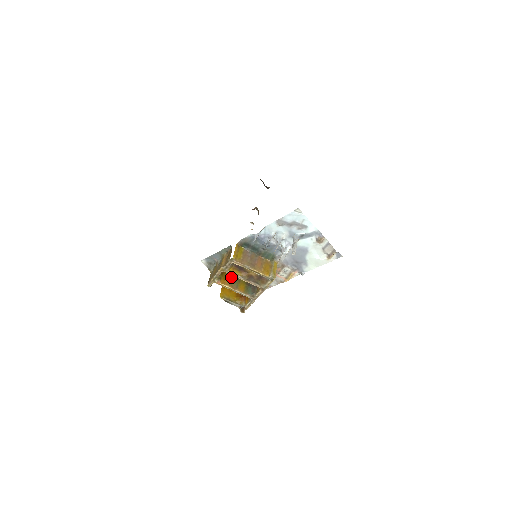
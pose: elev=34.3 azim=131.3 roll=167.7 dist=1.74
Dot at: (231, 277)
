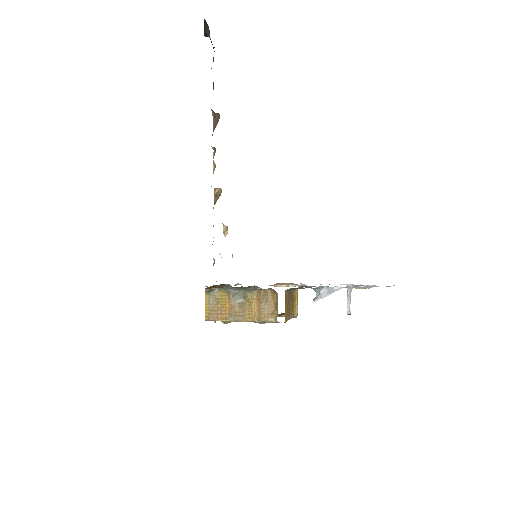
Dot at: occluded
